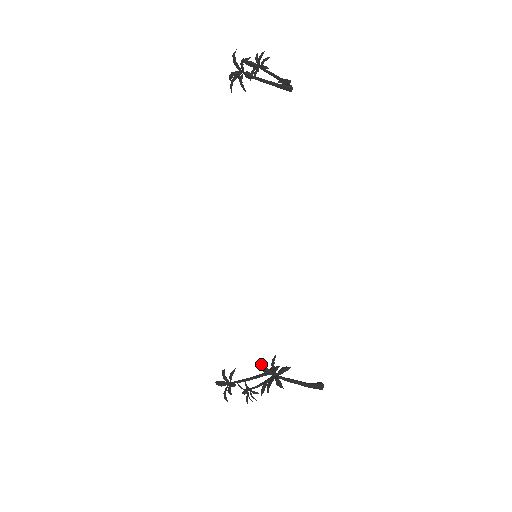
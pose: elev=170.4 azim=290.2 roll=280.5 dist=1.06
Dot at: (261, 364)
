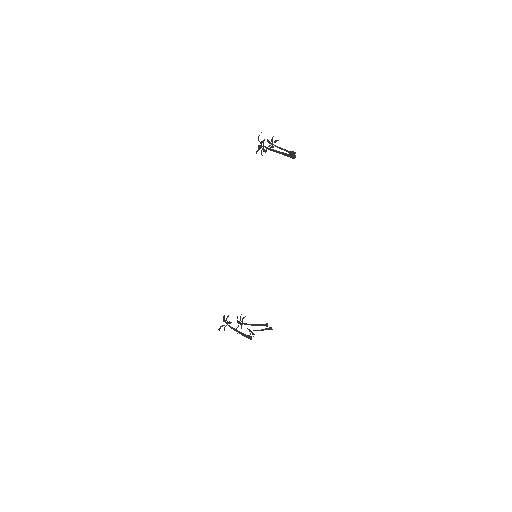
Dot at: (224, 317)
